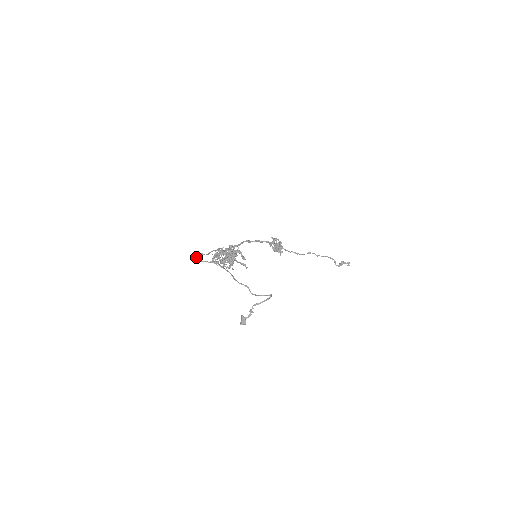
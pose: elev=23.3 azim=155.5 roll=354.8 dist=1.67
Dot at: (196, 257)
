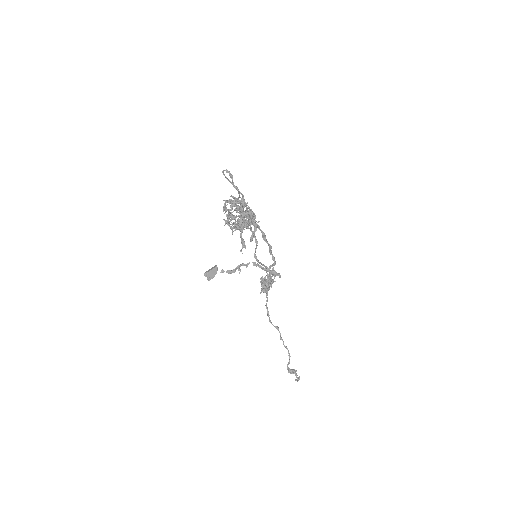
Dot at: (224, 170)
